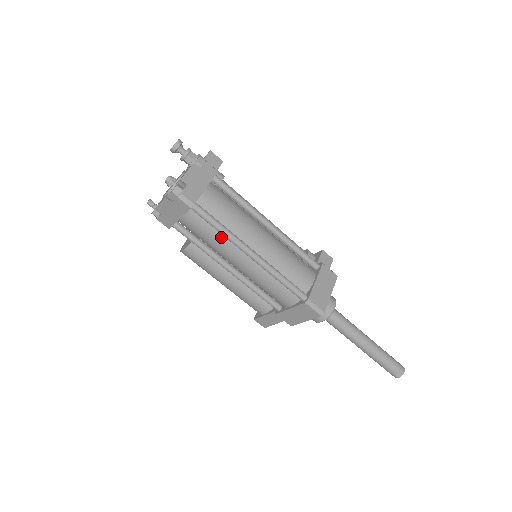
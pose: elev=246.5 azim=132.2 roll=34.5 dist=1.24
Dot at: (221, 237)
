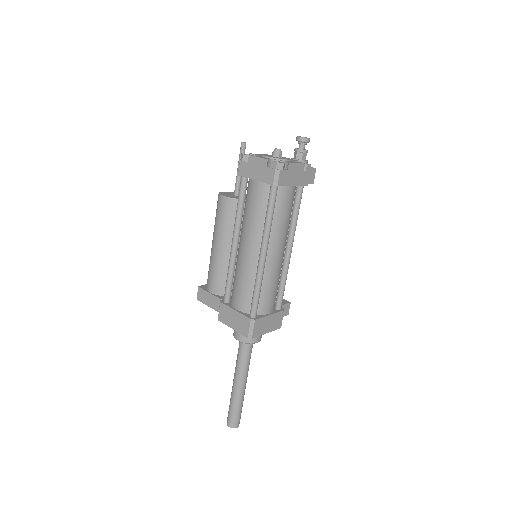
Dot at: (261, 222)
